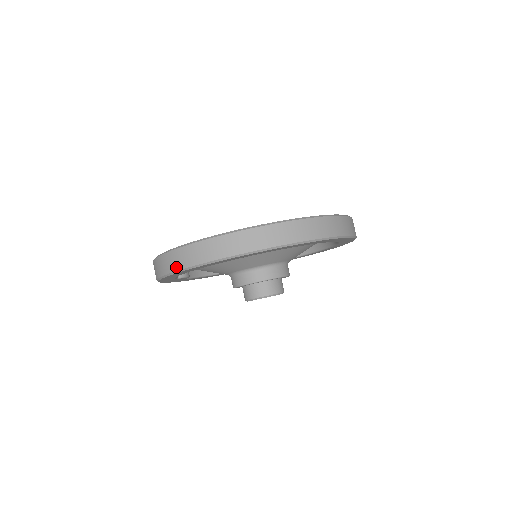
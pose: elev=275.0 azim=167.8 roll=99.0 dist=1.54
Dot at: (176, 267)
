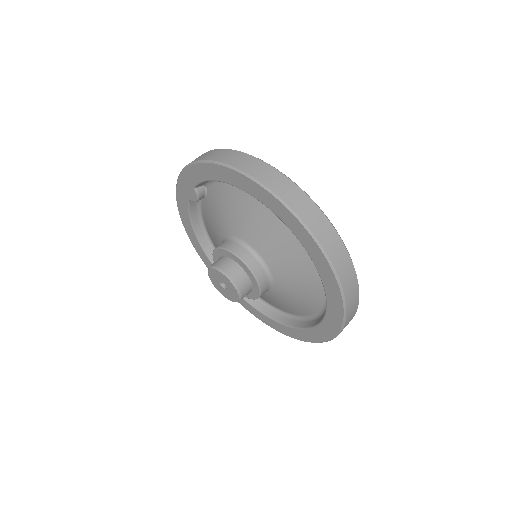
Dot at: (239, 165)
